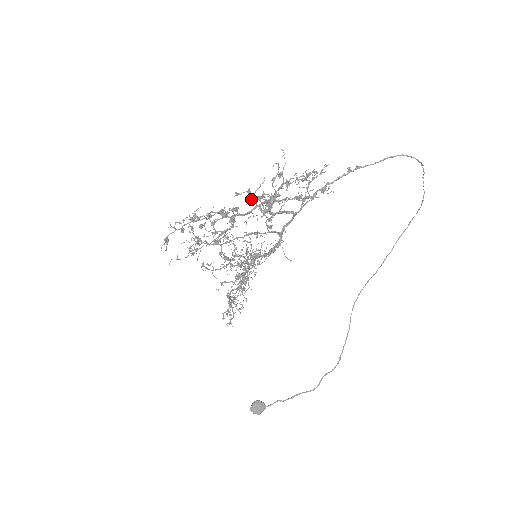
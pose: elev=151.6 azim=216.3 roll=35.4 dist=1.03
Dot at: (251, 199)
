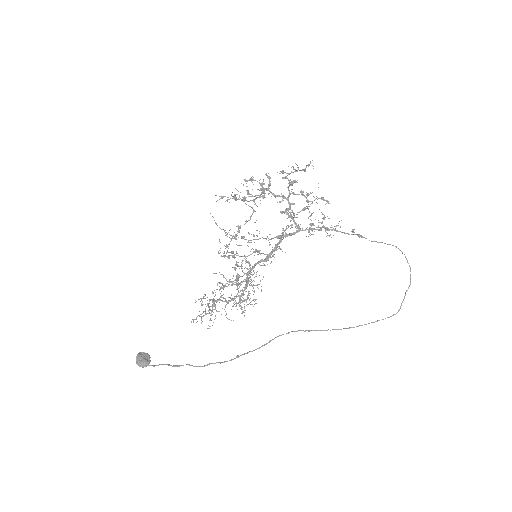
Dot at: (283, 212)
